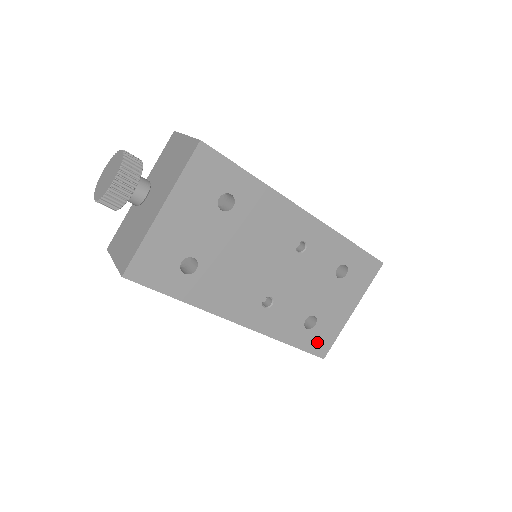
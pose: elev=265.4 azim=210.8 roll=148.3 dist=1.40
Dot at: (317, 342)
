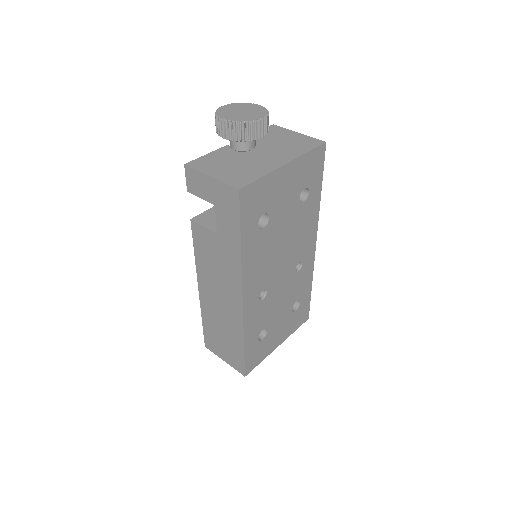
Dot at: (253, 357)
